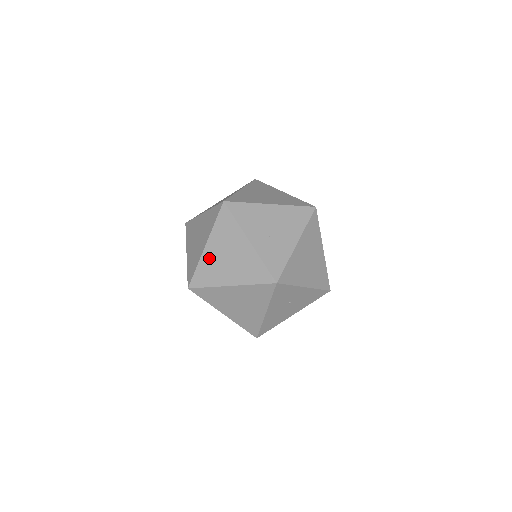
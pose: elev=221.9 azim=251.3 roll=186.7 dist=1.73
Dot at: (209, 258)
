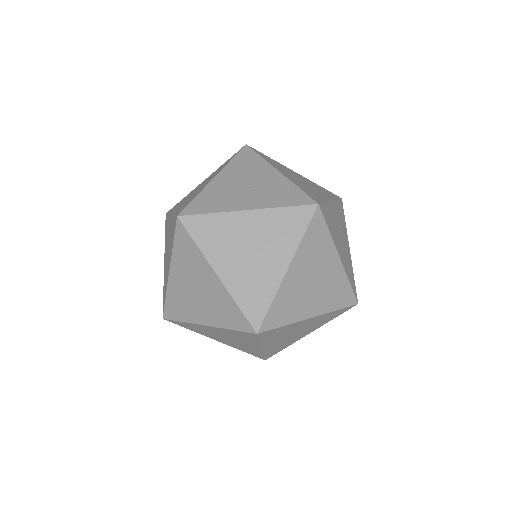
Dot at: (235, 278)
